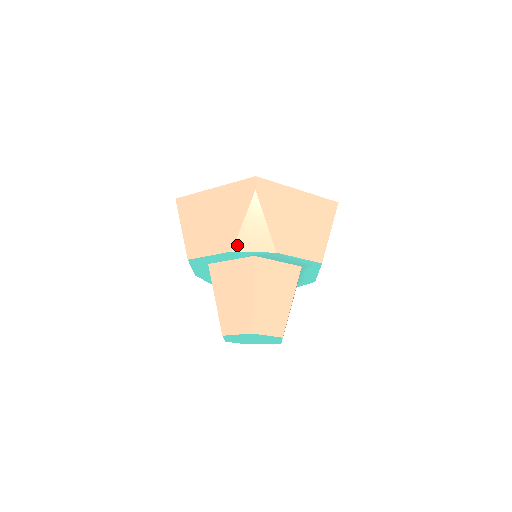
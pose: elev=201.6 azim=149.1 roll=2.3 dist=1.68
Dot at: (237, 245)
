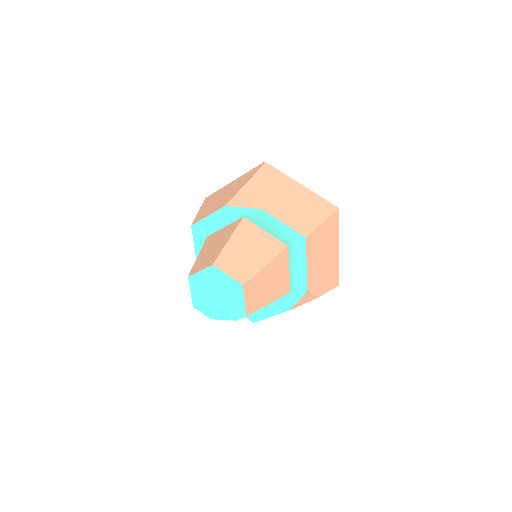
Dot at: (231, 202)
